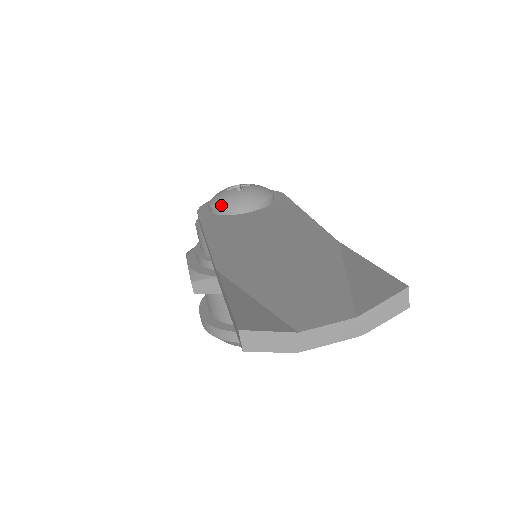
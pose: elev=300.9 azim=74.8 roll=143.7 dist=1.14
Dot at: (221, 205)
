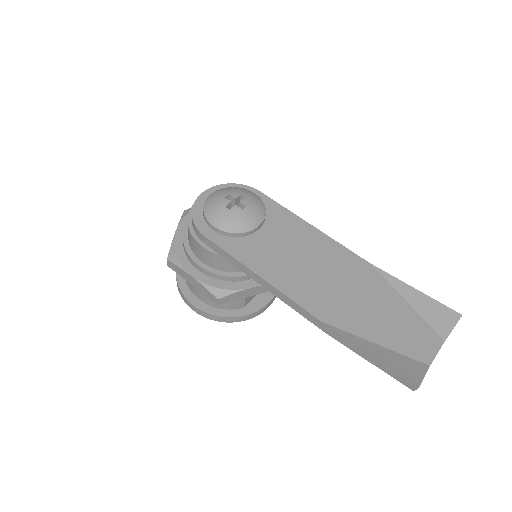
Dot at: (235, 229)
